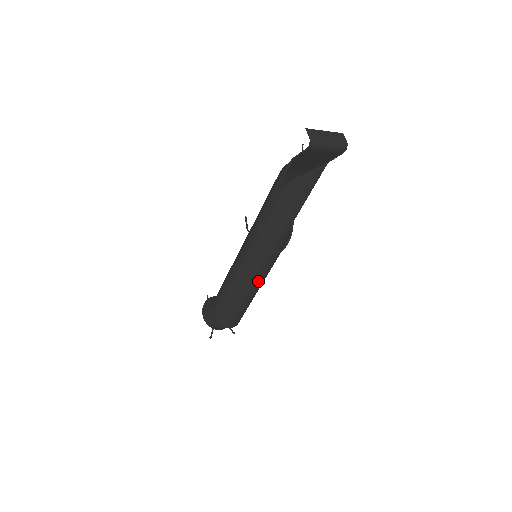
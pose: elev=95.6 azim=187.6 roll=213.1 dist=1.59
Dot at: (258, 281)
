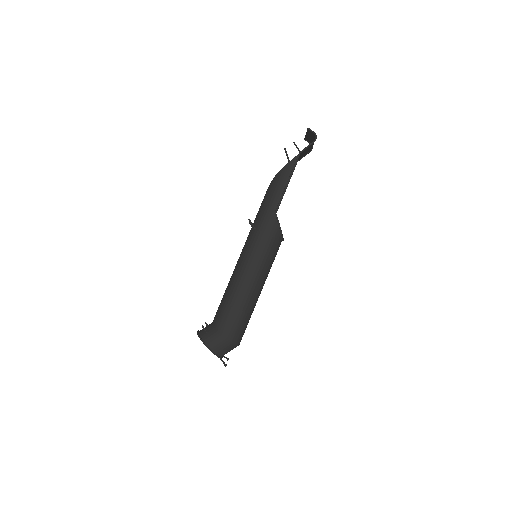
Dot at: (267, 276)
